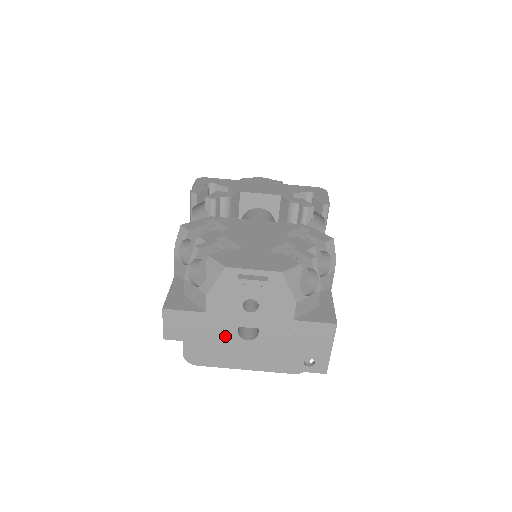
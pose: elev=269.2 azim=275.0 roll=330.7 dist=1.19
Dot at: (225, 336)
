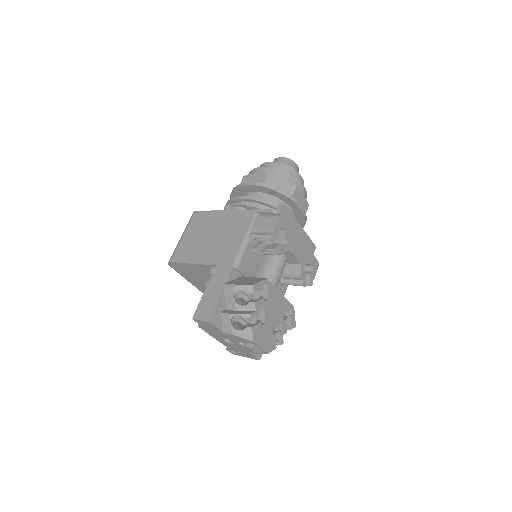
Dot at: (218, 335)
